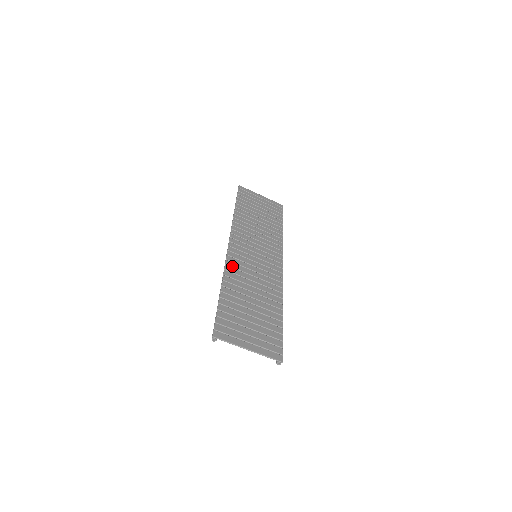
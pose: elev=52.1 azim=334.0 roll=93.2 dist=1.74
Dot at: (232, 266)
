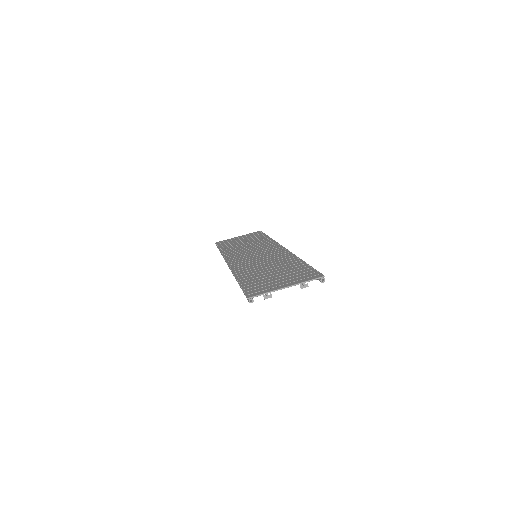
Dot at: (238, 268)
